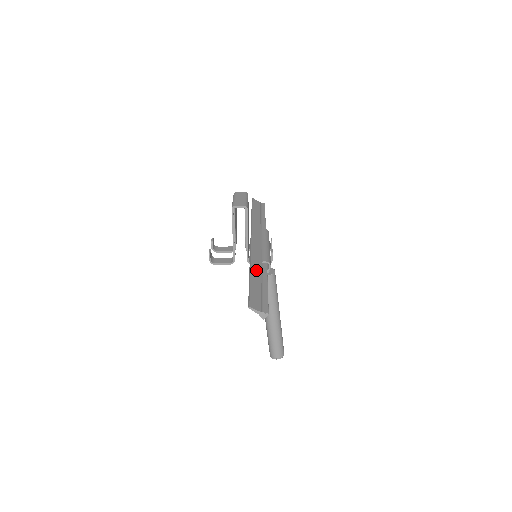
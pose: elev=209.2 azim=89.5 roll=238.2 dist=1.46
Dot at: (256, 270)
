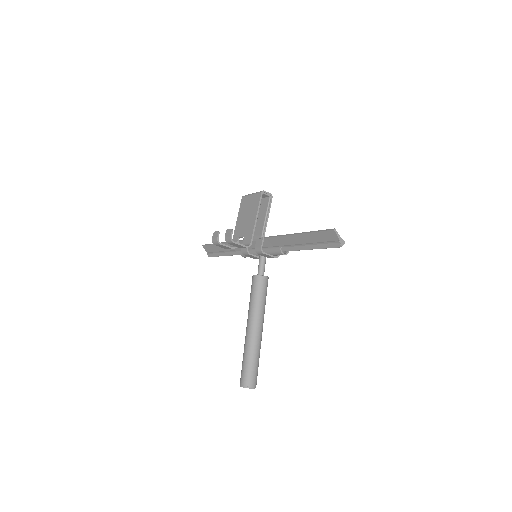
Dot at: (292, 239)
